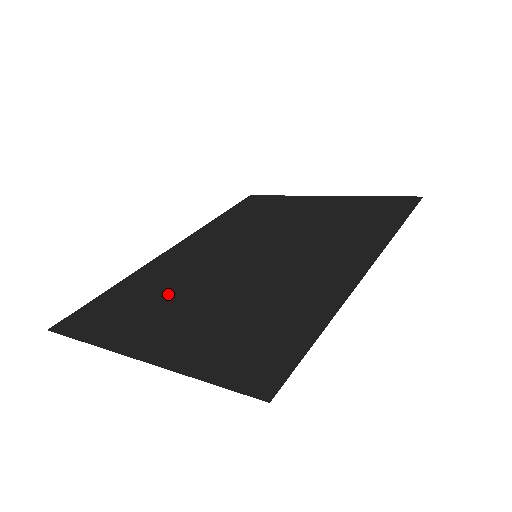
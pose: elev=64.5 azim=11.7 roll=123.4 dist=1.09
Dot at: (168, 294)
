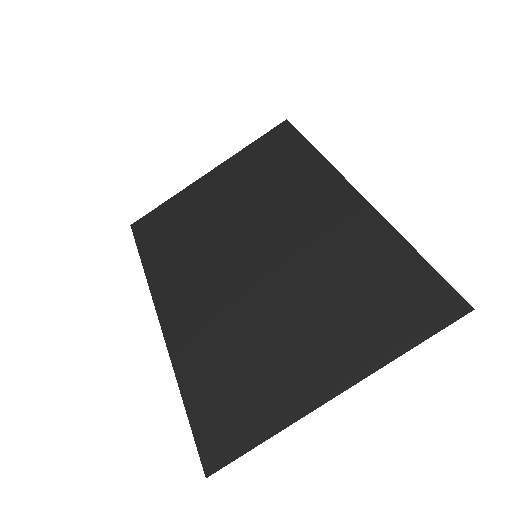
Dot at: (250, 344)
